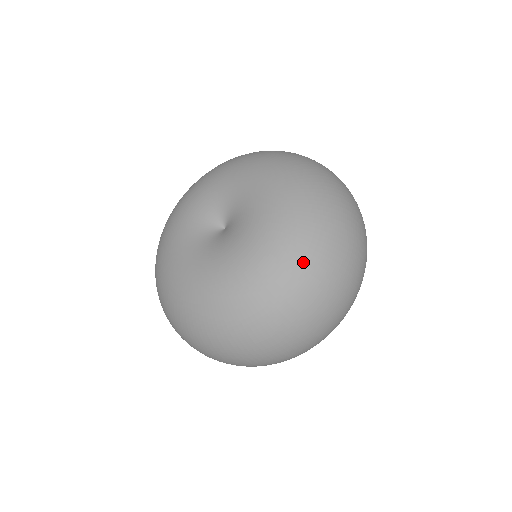
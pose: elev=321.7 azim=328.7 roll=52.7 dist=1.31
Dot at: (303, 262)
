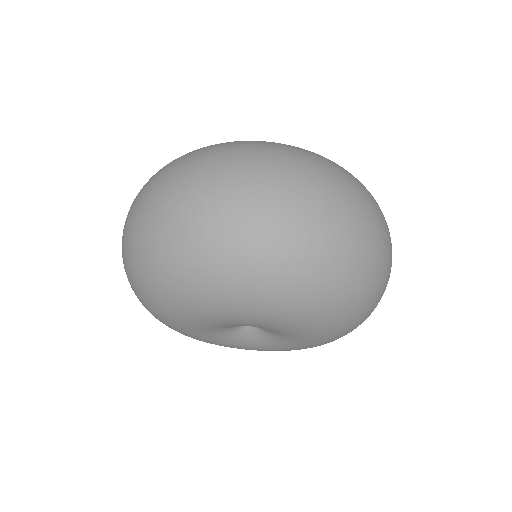
Dot at: occluded
